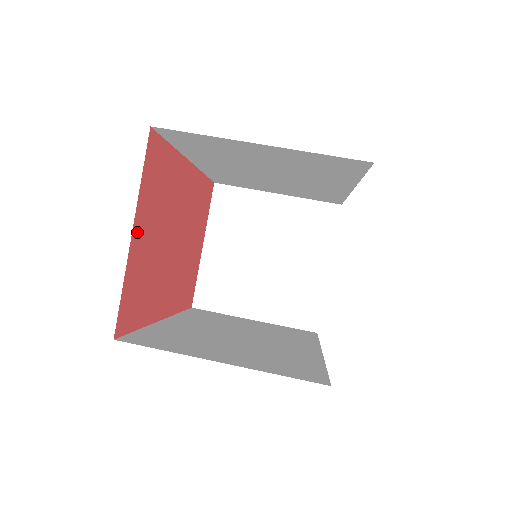
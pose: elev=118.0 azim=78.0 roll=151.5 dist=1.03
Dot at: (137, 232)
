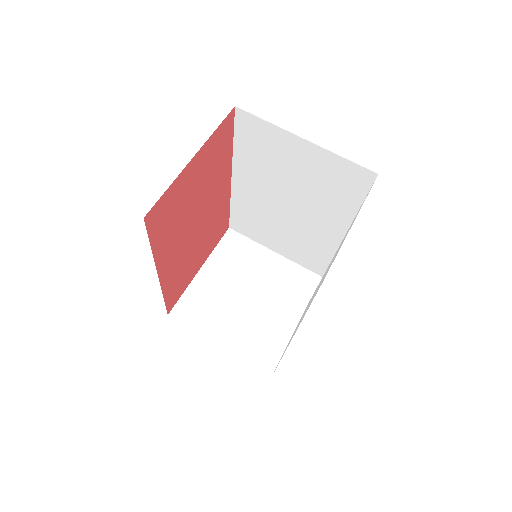
Dot at: (194, 163)
